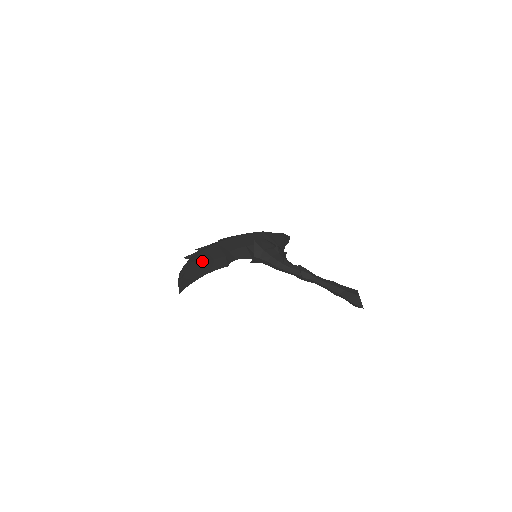
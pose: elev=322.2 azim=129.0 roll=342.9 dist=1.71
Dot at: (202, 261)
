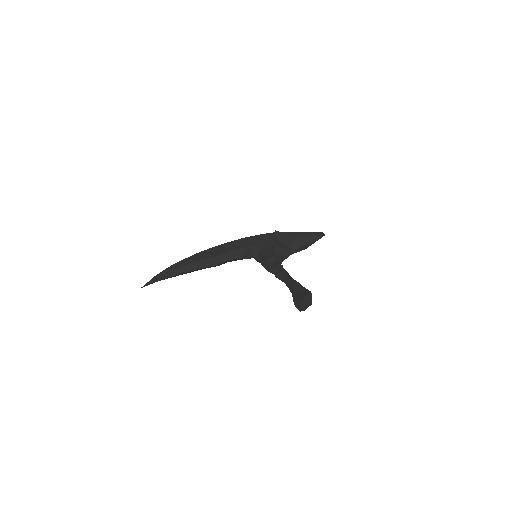
Dot at: (188, 261)
